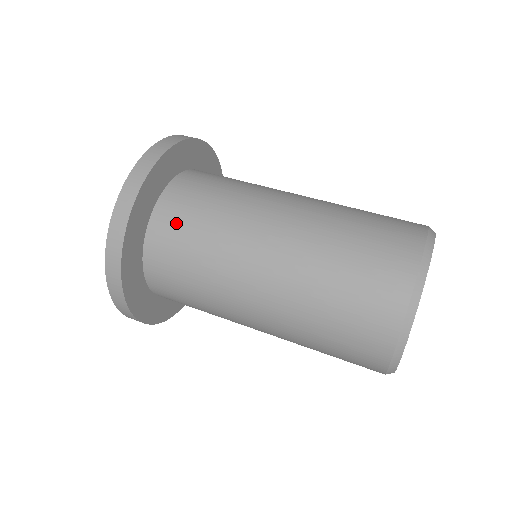
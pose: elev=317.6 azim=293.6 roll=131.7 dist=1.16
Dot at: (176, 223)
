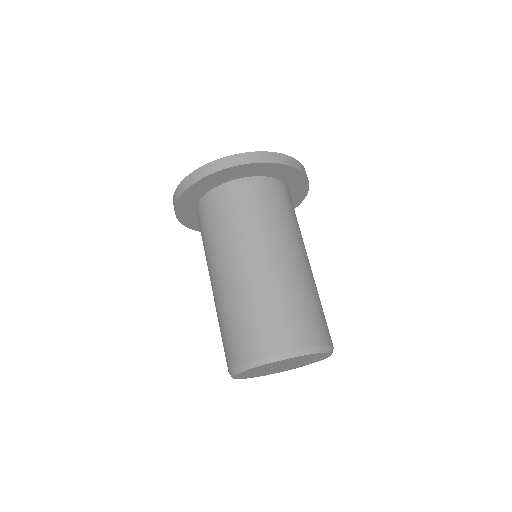
Dot at: (212, 209)
